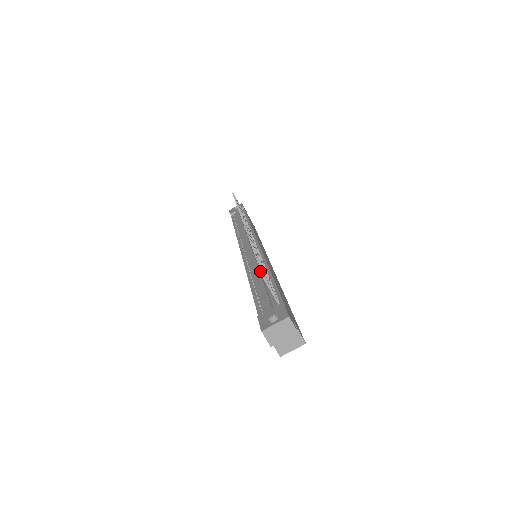
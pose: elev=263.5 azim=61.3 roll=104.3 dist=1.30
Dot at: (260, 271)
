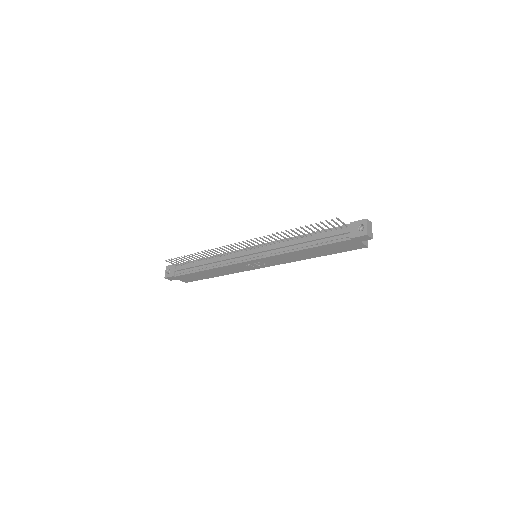
Dot at: (331, 219)
